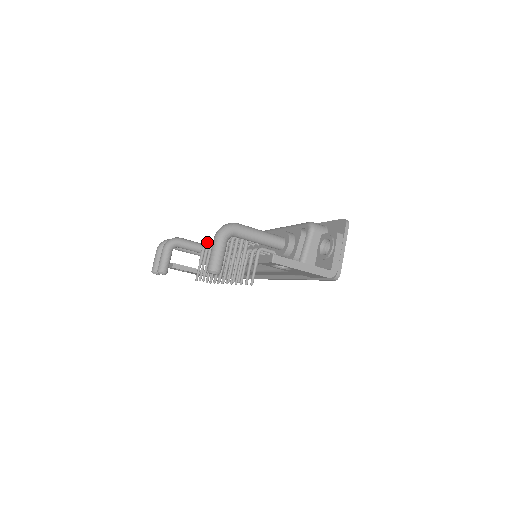
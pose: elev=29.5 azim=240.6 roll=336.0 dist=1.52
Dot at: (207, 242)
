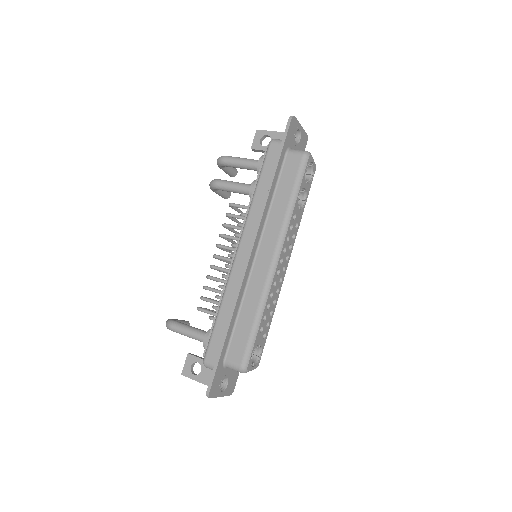
Dot at: occluded
